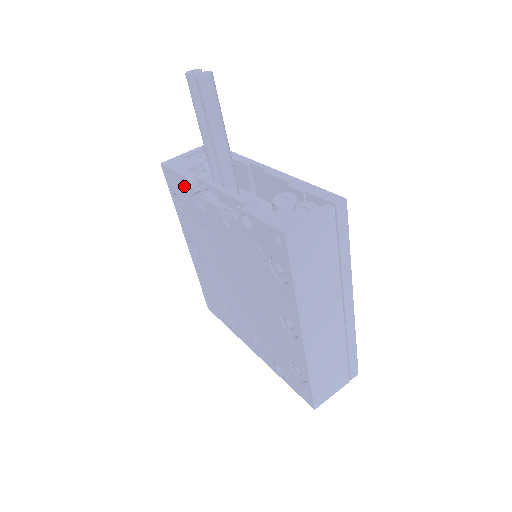
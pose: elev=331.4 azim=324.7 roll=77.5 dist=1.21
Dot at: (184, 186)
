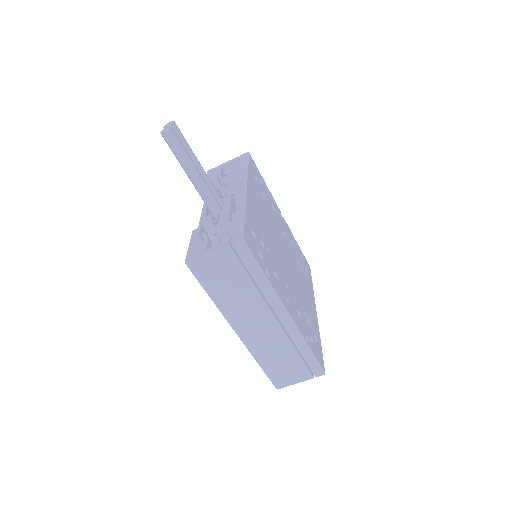
Dot at: occluded
